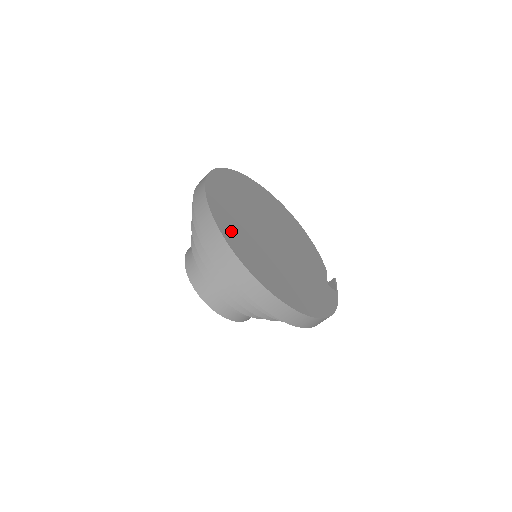
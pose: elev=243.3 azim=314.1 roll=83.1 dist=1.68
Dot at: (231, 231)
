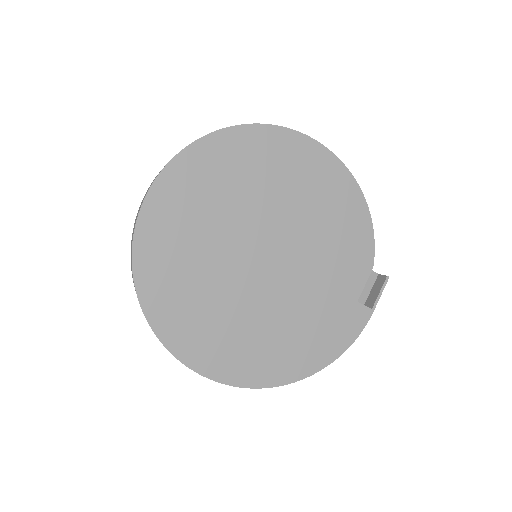
Dot at: (166, 298)
